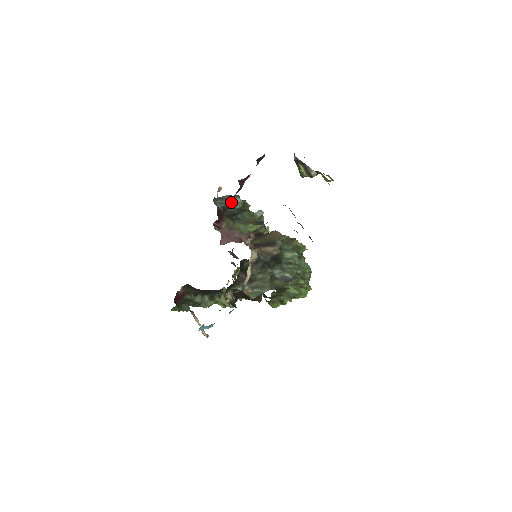
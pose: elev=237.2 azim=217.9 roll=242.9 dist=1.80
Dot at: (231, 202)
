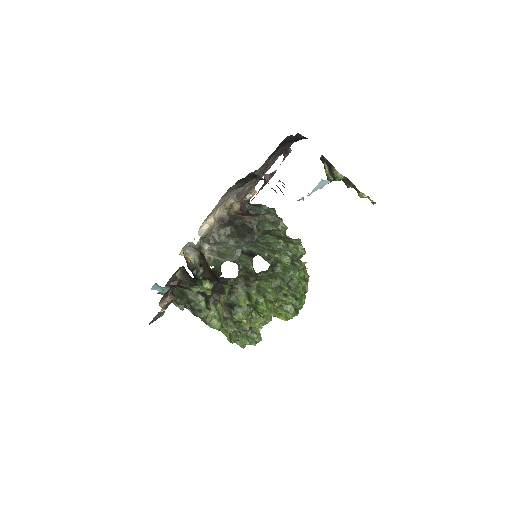
Dot at: (264, 211)
